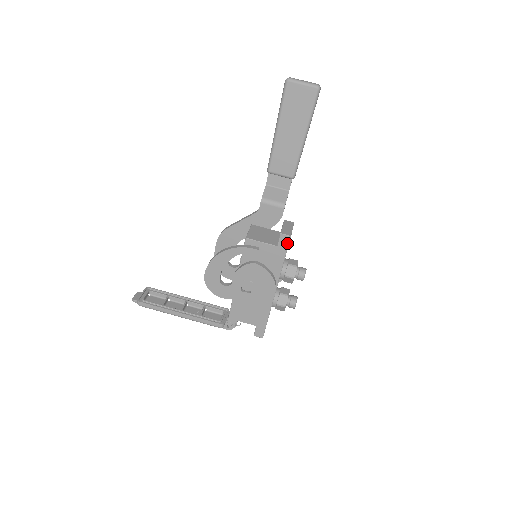
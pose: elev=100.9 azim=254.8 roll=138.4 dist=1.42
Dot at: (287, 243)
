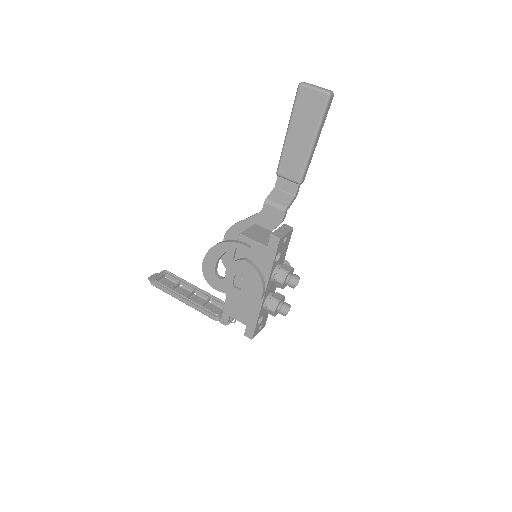
Dot at: (276, 245)
